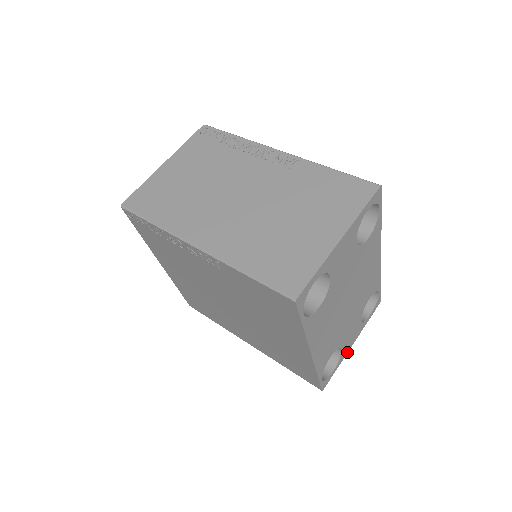
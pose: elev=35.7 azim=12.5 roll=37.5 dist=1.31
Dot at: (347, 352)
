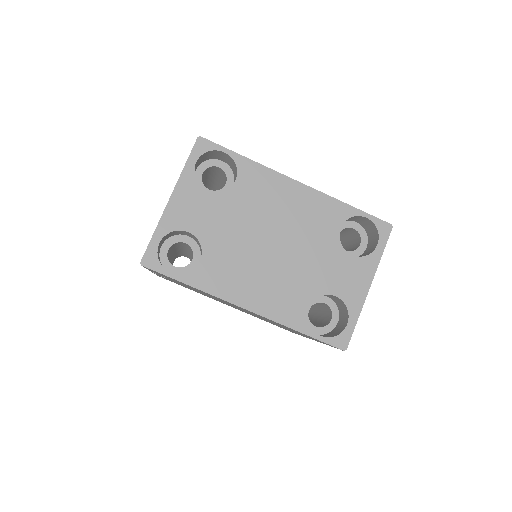
Dot at: (364, 298)
